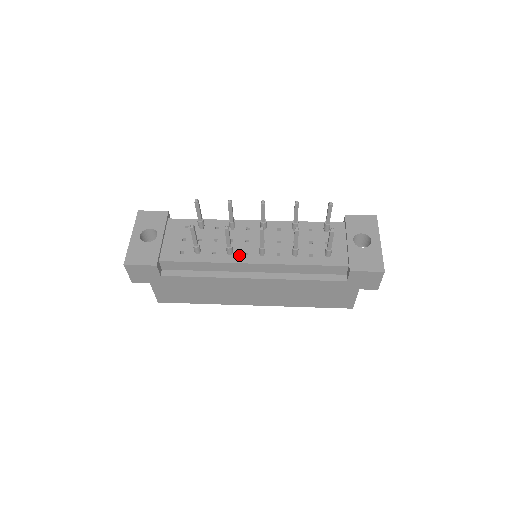
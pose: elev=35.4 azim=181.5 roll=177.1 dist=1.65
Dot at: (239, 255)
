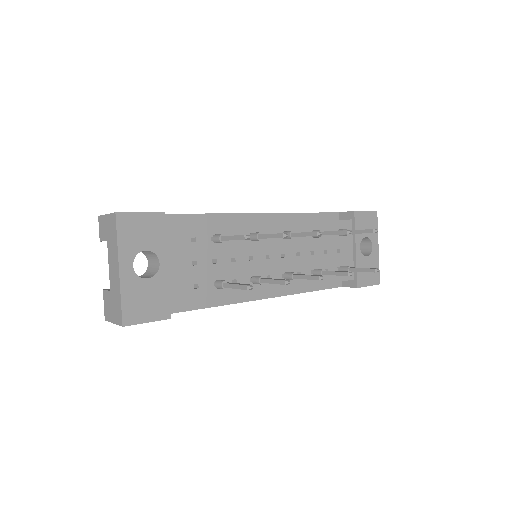
Dot at: occluded
